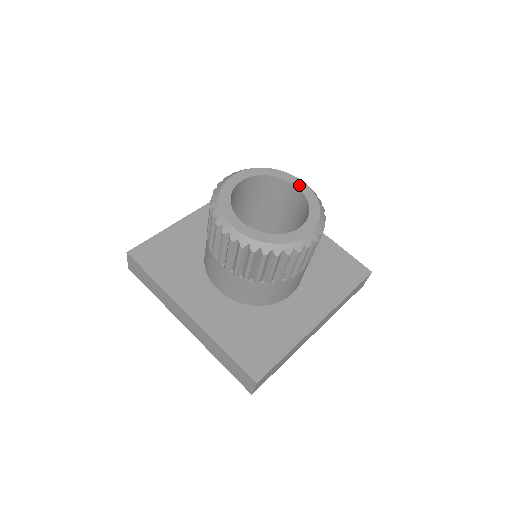
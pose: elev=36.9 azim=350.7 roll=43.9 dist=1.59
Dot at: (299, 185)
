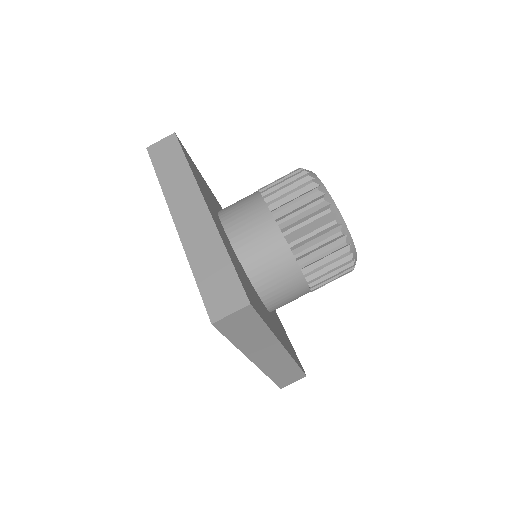
Dot at: occluded
